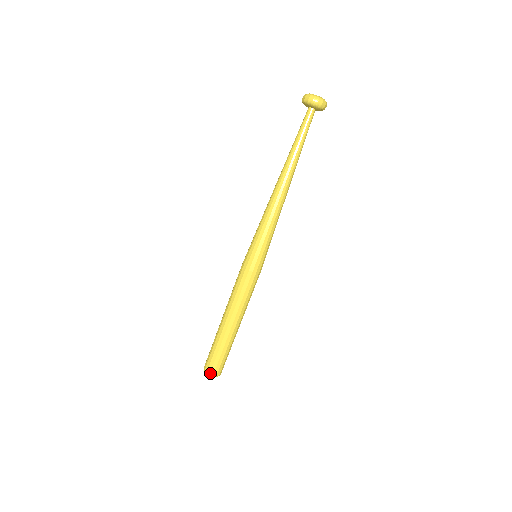
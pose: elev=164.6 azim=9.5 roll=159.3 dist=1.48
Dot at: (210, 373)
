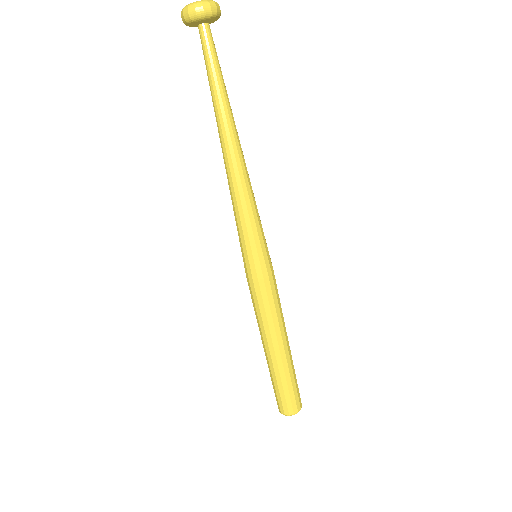
Dot at: (289, 414)
